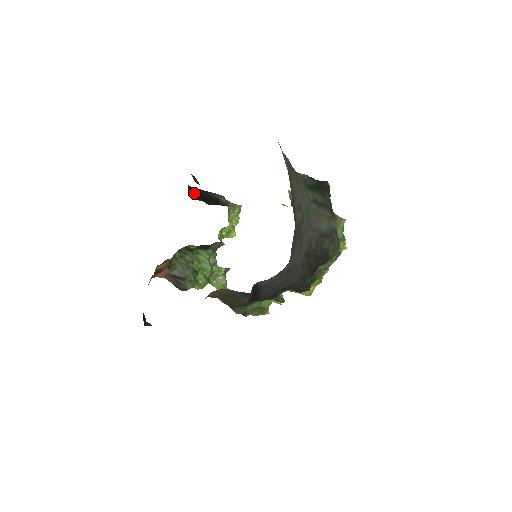
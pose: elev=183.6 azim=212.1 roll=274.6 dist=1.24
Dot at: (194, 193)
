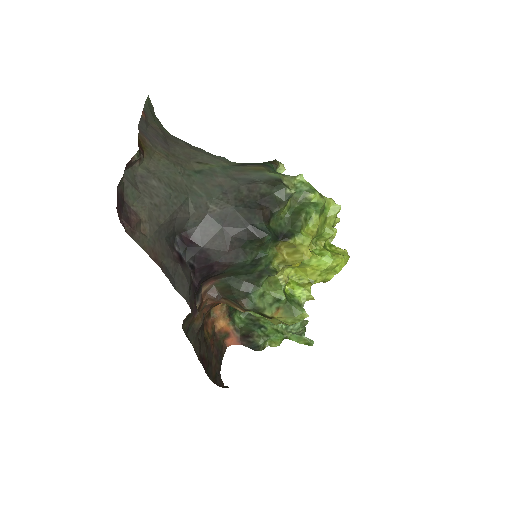
Dot at: occluded
